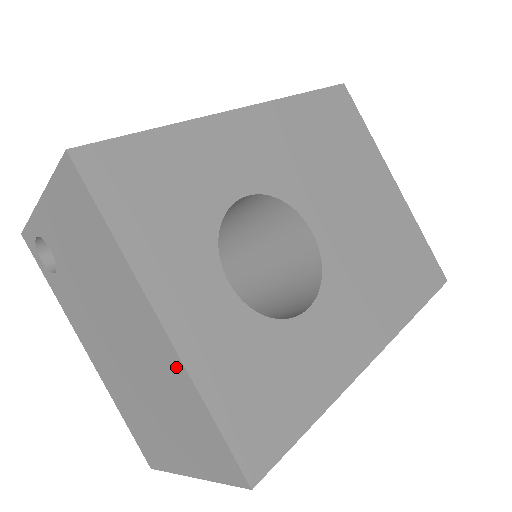
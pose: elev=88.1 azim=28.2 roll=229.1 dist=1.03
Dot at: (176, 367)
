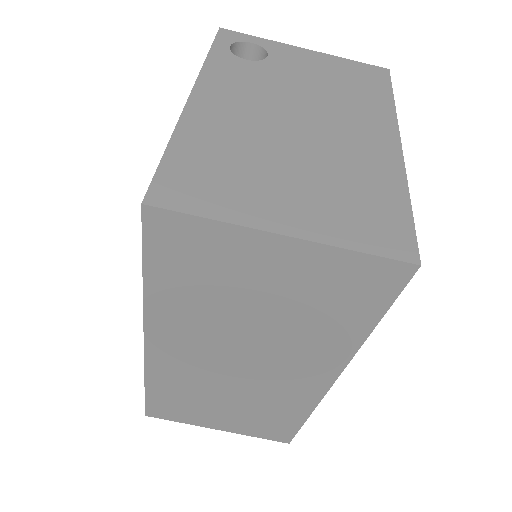
Dot at: (391, 165)
